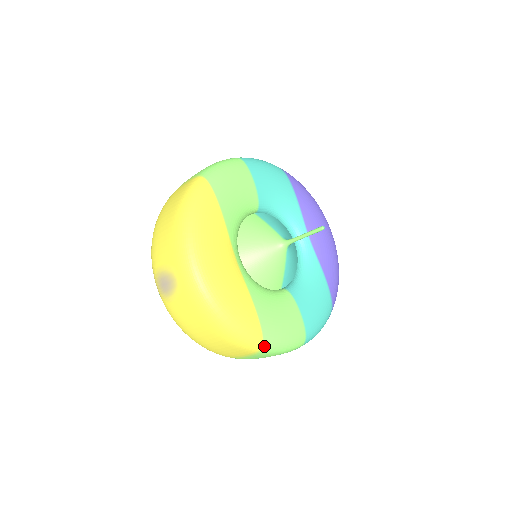
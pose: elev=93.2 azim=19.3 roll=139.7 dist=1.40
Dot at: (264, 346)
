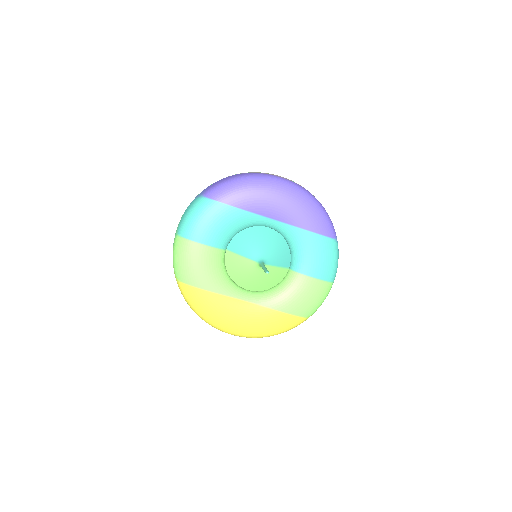
Dot at: occluded
